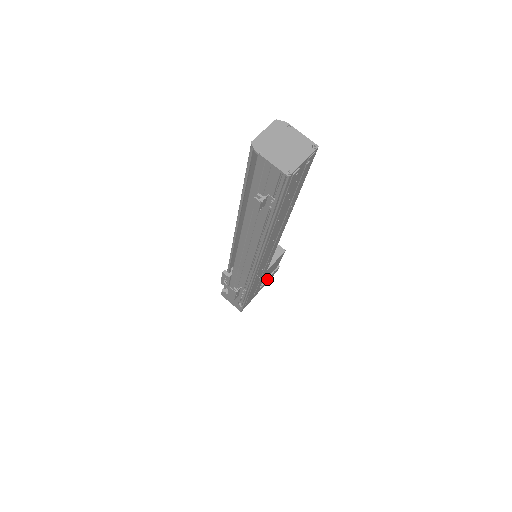
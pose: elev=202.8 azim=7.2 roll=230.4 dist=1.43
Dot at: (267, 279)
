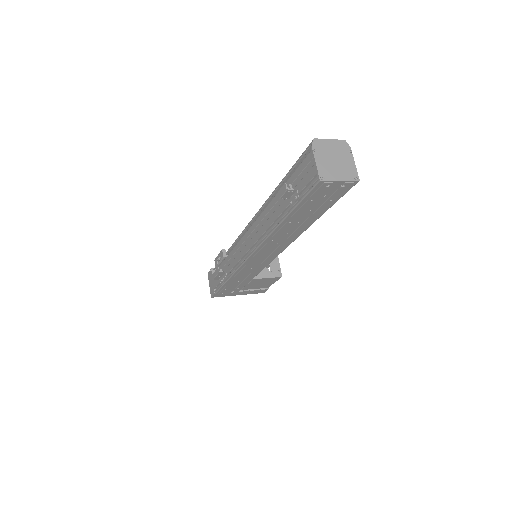
Dot at: (251, 290)
